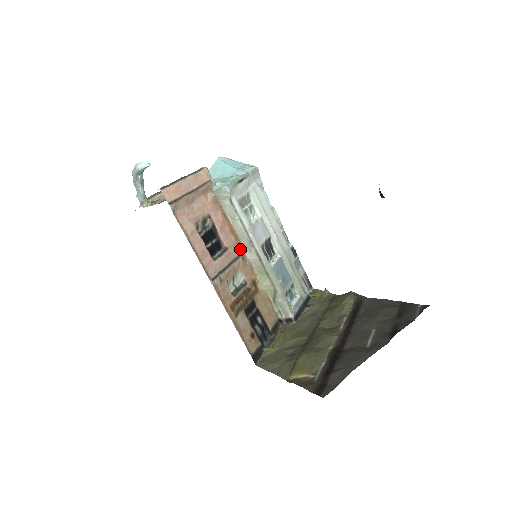
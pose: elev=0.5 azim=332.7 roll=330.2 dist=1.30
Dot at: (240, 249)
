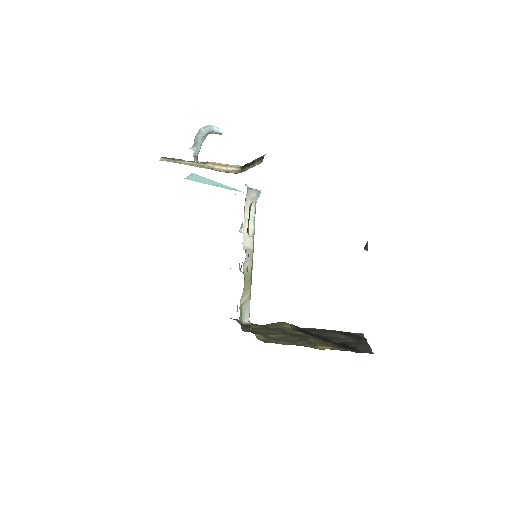
Dot at: (243, 245)
